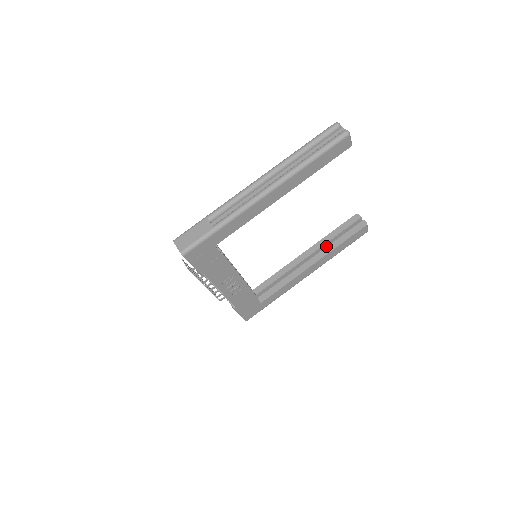
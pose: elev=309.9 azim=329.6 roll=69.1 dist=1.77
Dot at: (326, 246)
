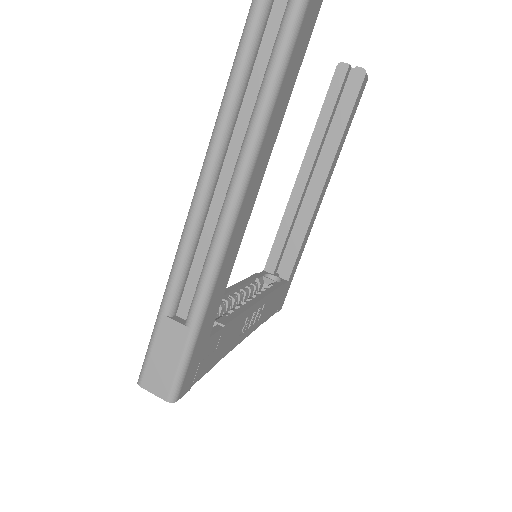
Dot at: (322, 143)
